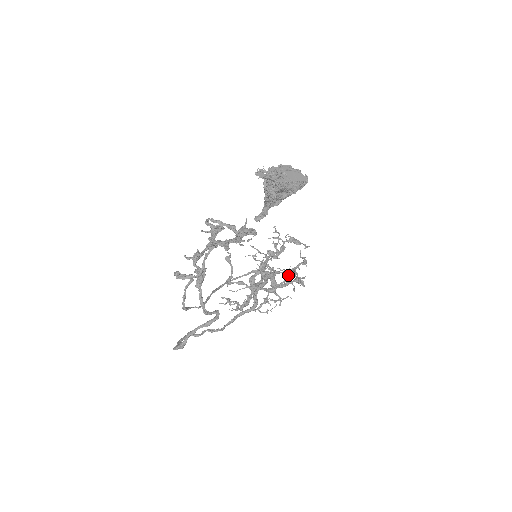
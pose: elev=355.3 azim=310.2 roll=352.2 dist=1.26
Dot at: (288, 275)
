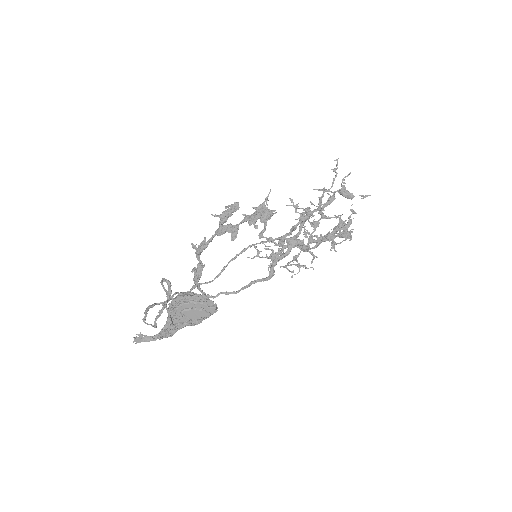
Dot at: (323, 239)
